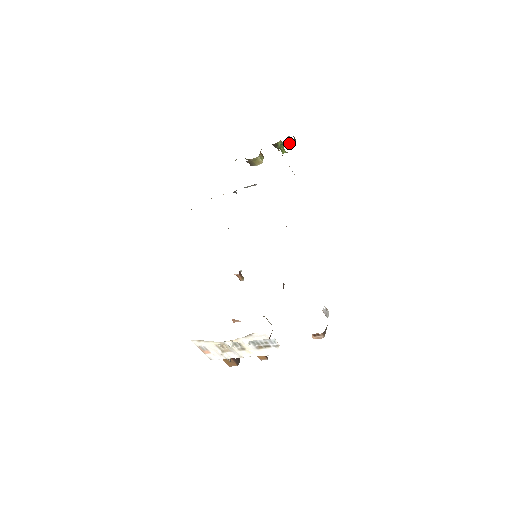
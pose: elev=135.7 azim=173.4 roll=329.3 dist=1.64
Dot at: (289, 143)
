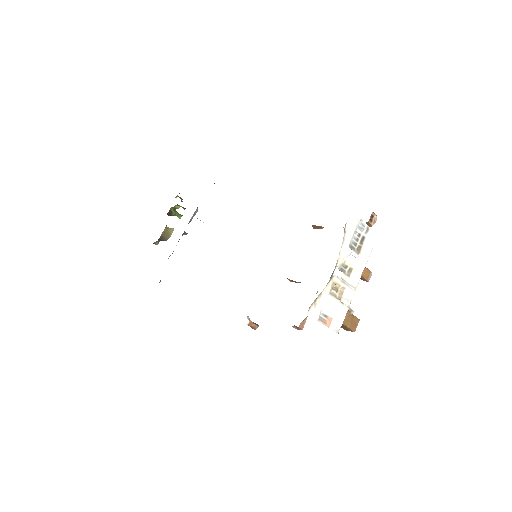
Dot at: occluded
